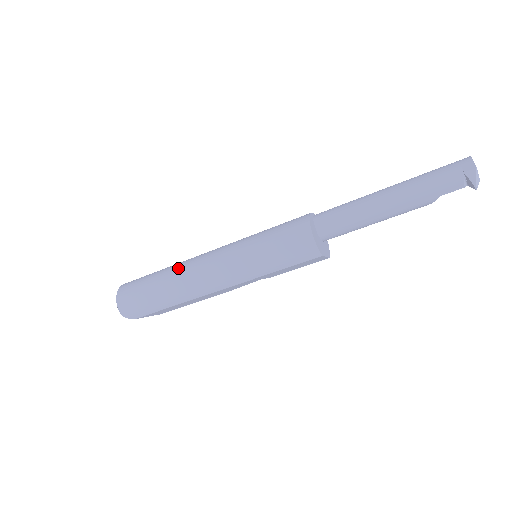
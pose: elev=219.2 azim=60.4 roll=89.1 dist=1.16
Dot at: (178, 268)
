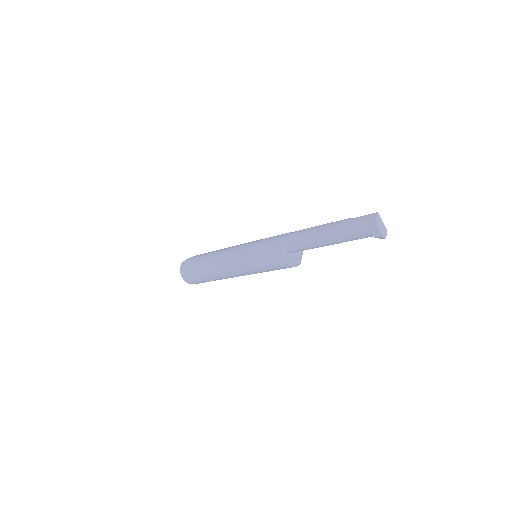
Dot at: (213, 272)
